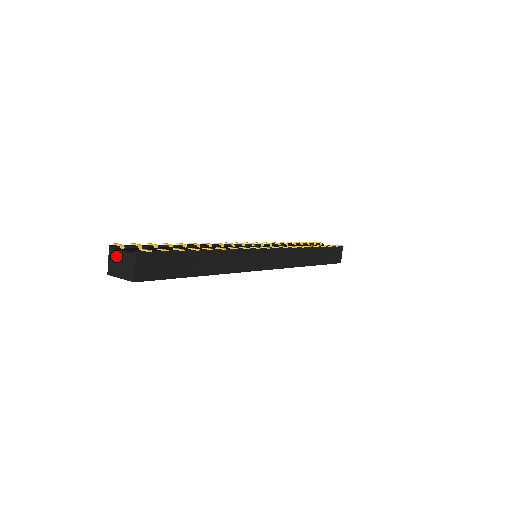
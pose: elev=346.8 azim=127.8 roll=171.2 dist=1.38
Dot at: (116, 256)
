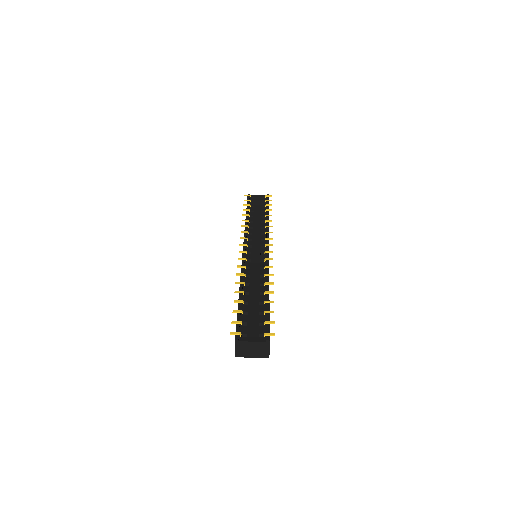
Dot at: (245, 346)
